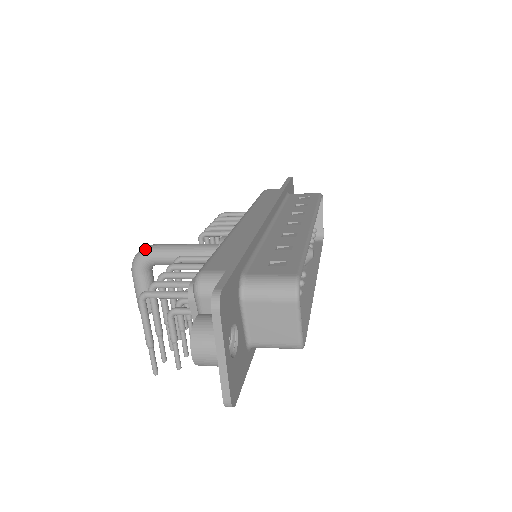
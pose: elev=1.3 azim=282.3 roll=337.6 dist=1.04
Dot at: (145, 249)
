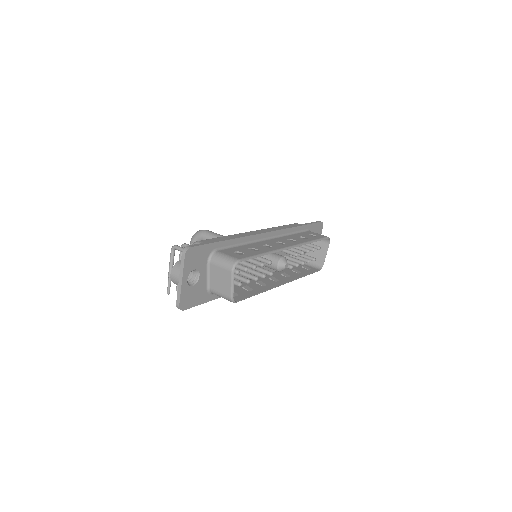
Dot at: (201, 231)
